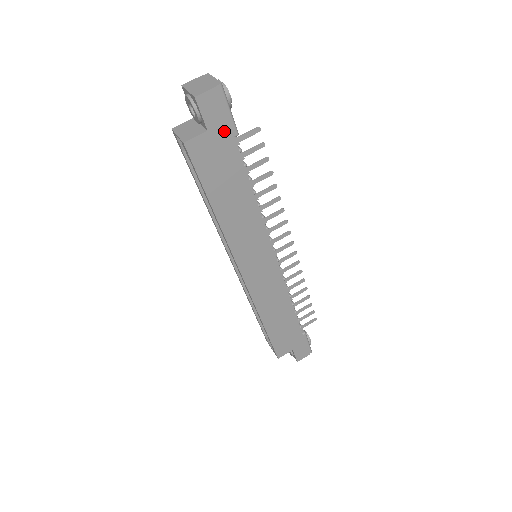
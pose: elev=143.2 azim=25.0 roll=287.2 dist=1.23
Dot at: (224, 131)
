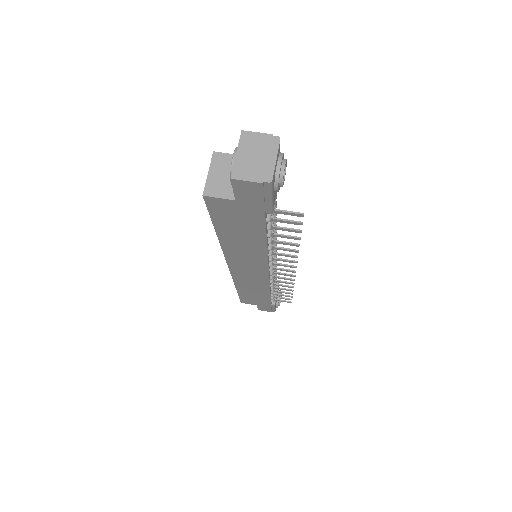
Dot at: (255, 207)
